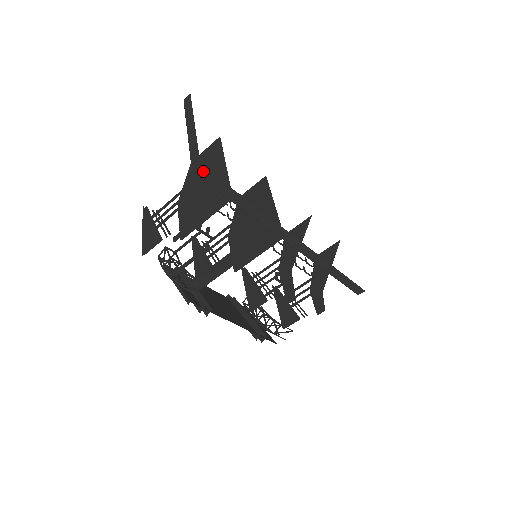
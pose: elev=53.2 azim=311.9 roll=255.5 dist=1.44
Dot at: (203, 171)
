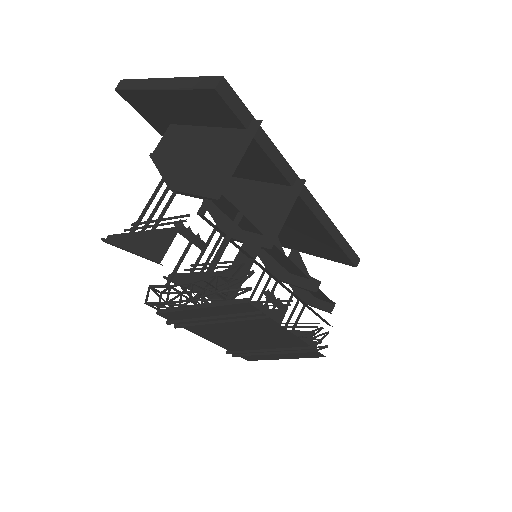
Dot at: (225, 87)
